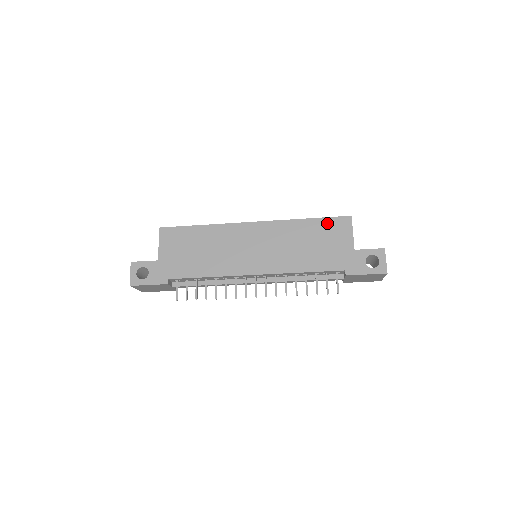
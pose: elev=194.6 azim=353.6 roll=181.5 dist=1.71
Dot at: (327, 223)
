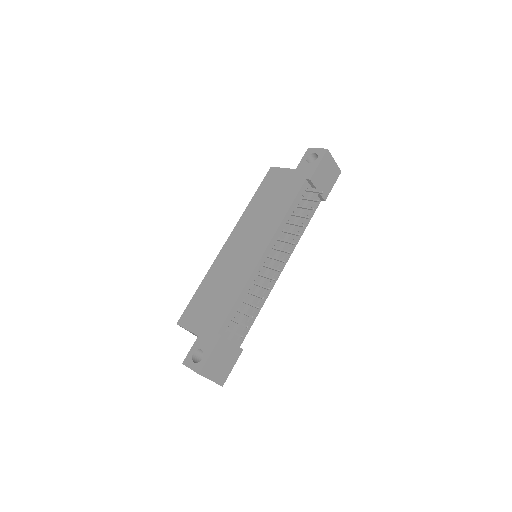
Dot at: (264, 185)
